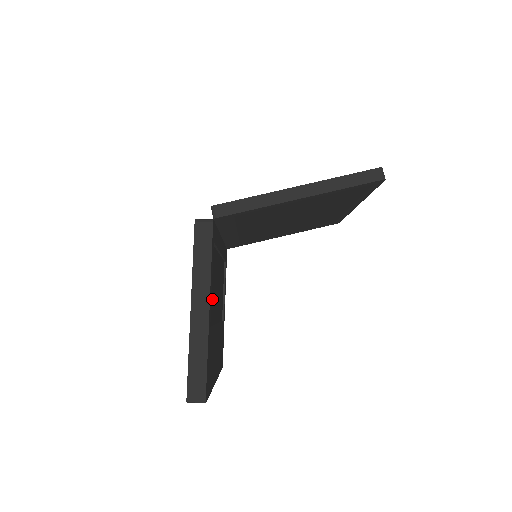
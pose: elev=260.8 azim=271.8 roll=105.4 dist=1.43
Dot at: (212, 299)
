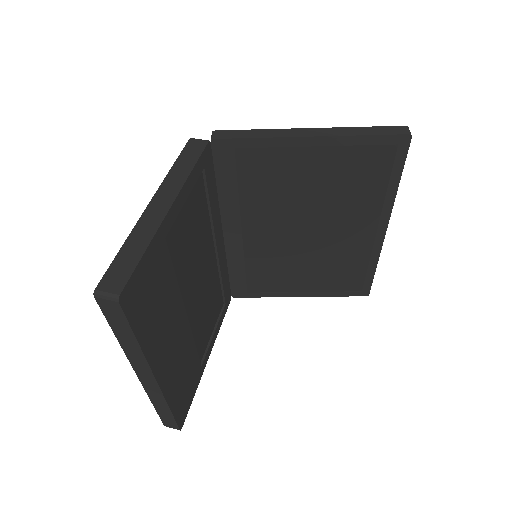
Dot at: (184, 245)
